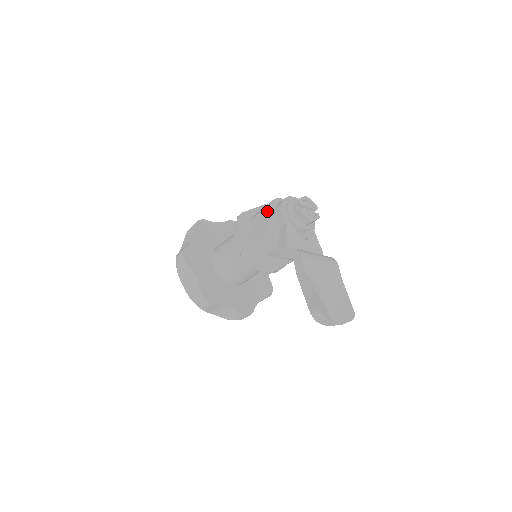
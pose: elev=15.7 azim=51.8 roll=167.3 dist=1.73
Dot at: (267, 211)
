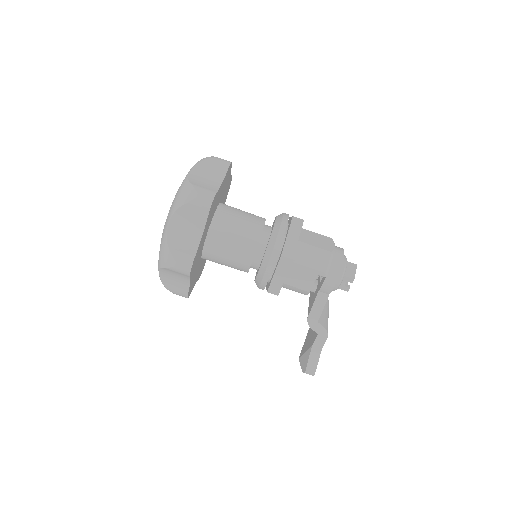
Dot at: (320, 275)
